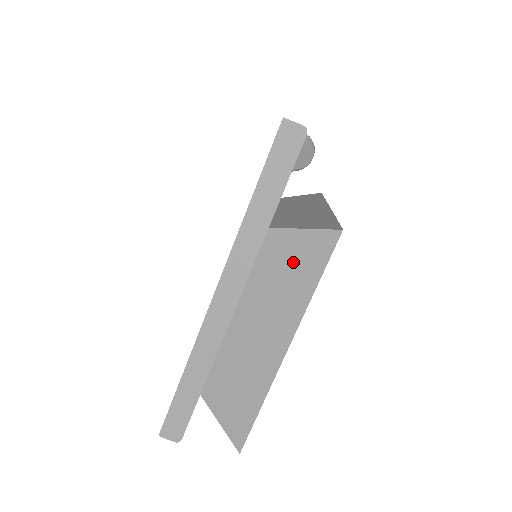
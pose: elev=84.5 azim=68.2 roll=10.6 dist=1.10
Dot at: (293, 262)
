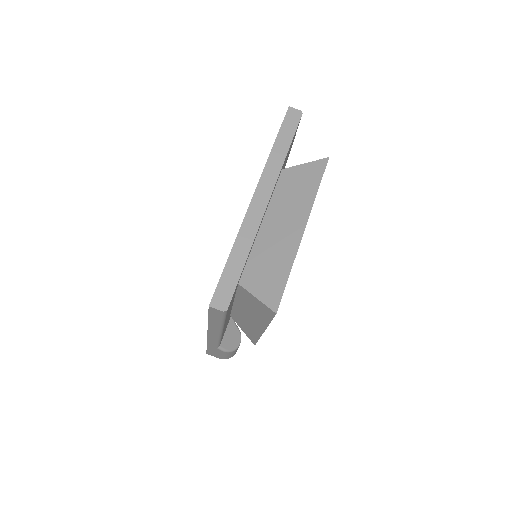
Dot at: (301, 181)
